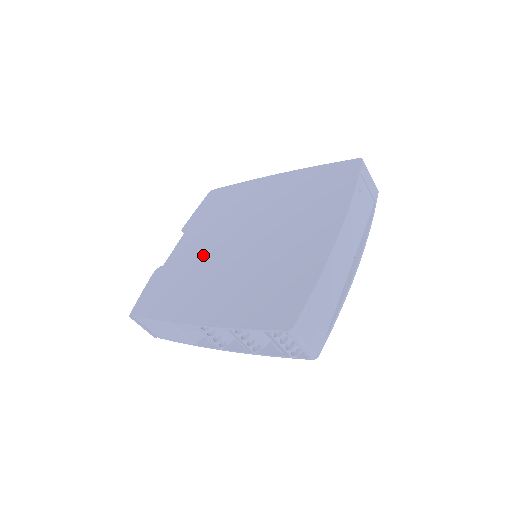
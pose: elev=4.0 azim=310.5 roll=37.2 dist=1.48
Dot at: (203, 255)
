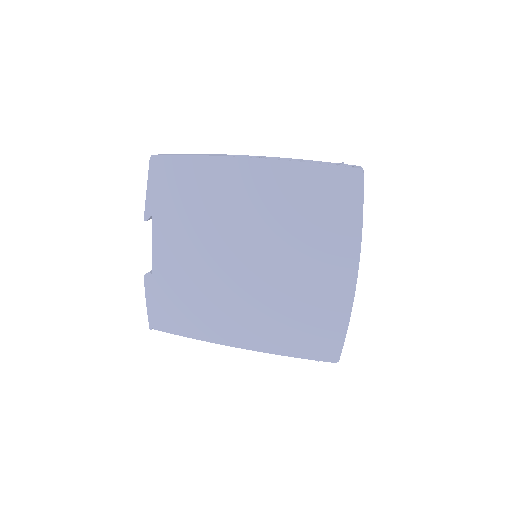
Dot at: (203, 269)
